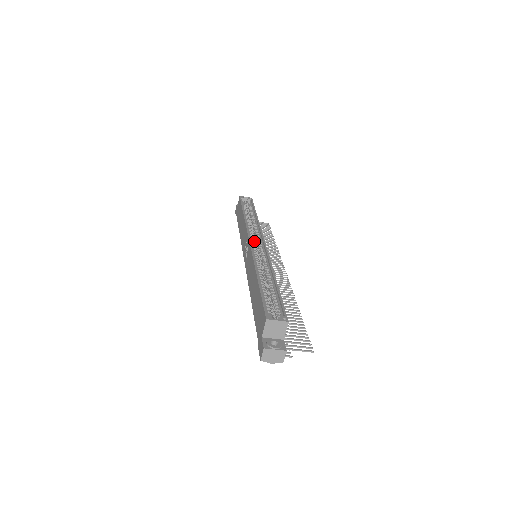
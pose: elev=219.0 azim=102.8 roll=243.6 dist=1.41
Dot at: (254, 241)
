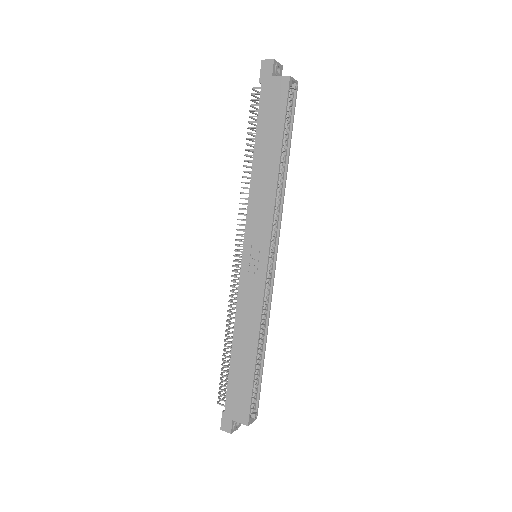
Dot at: occluded
